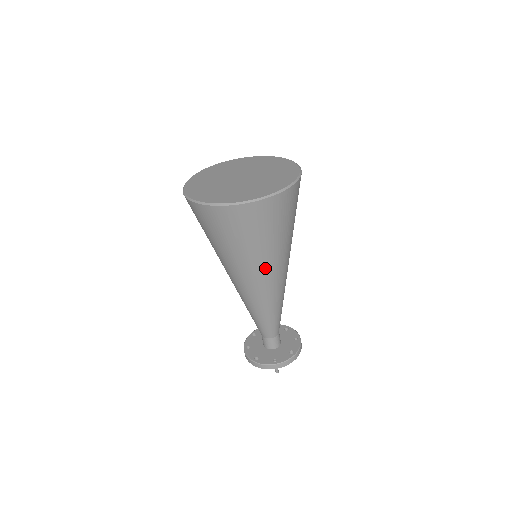
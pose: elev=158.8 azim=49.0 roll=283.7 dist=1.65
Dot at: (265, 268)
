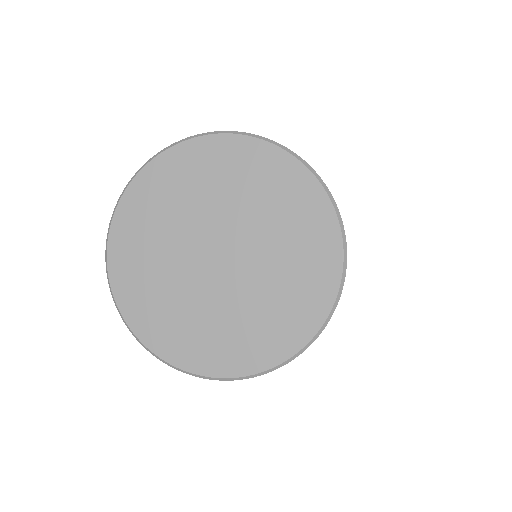
Dot at: occluded
